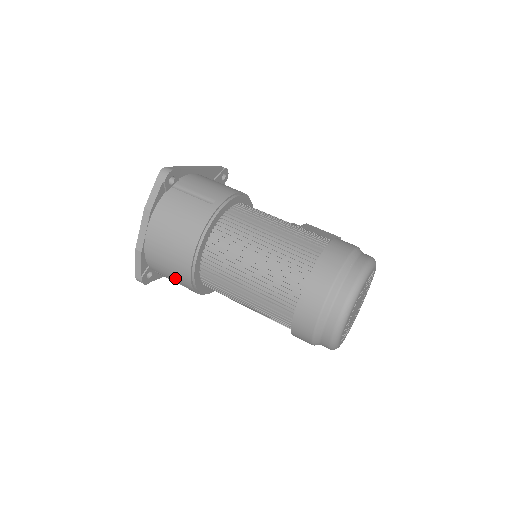
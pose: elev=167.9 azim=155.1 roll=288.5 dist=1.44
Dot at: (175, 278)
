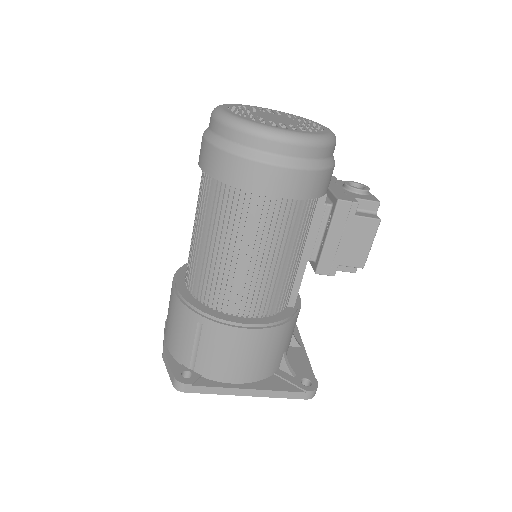
Dot at: (186, 330)
